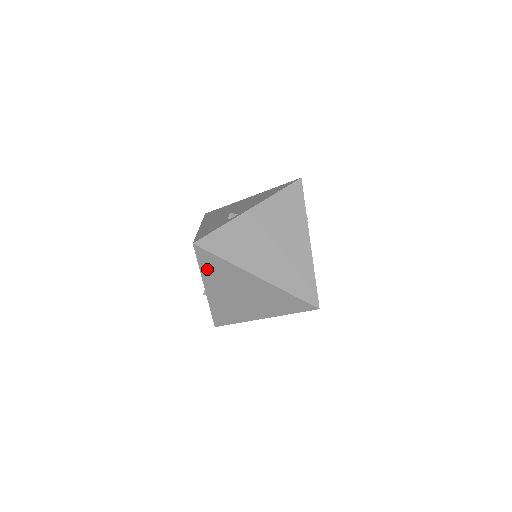
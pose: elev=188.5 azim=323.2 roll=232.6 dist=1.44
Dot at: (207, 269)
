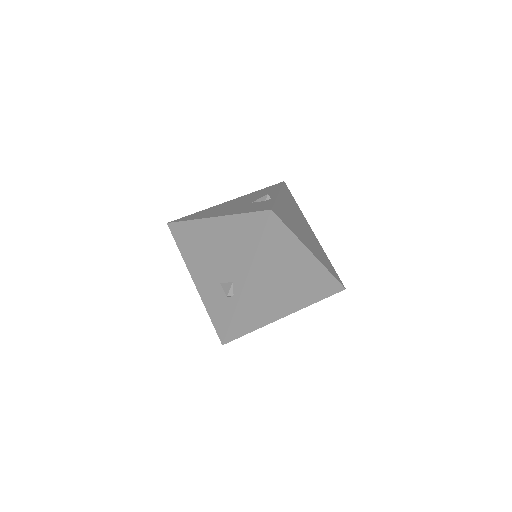
Dot at: (266, 248)
